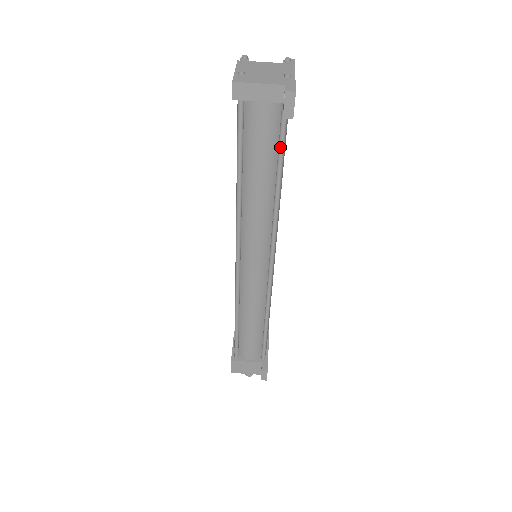
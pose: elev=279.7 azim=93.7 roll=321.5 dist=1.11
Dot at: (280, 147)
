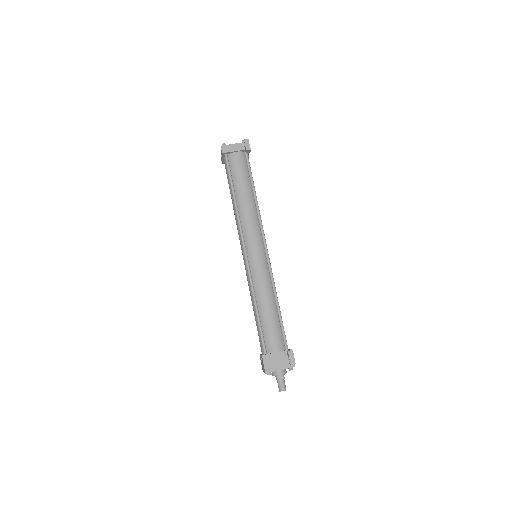
Dot at: (249, 172)
